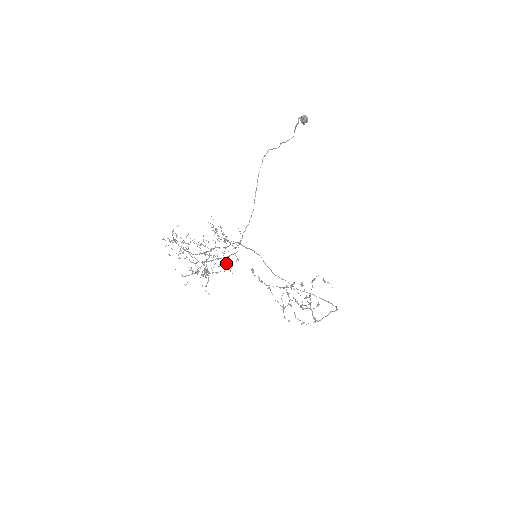
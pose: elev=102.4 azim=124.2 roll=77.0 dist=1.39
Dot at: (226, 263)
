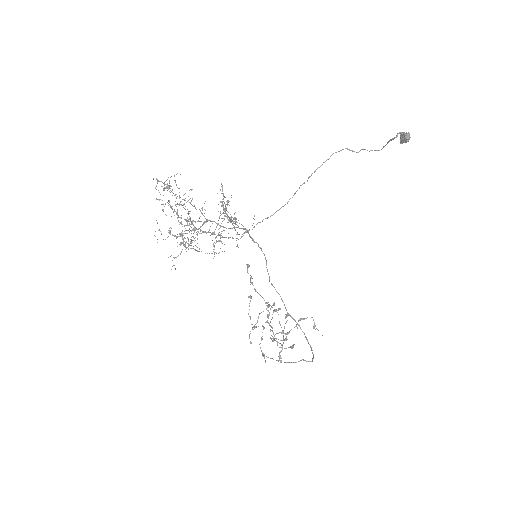
Dot at: occluded
